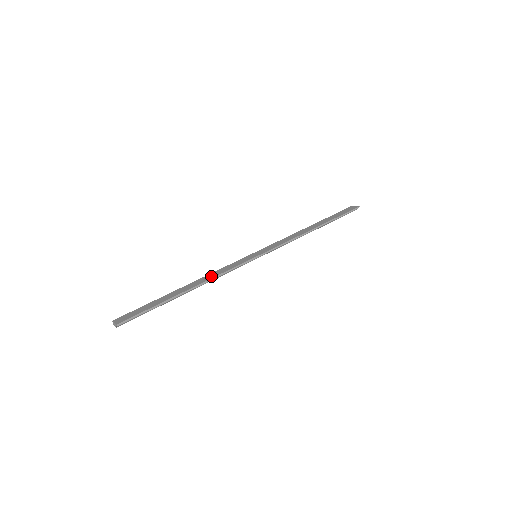
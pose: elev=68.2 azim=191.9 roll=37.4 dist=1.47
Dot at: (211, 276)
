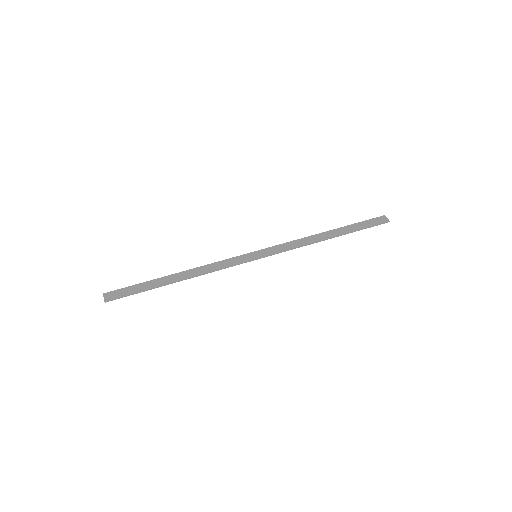
Dot at: (204, 270)
